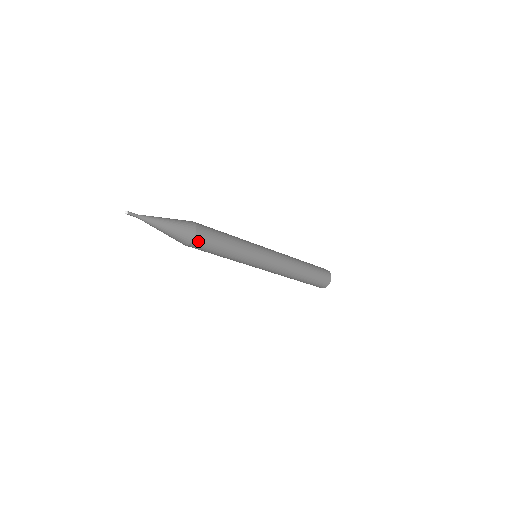
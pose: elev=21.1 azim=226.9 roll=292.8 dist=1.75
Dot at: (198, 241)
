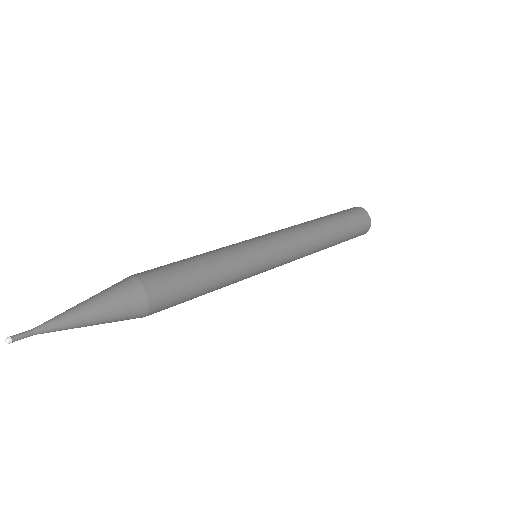
Dot at: (153, 313)
